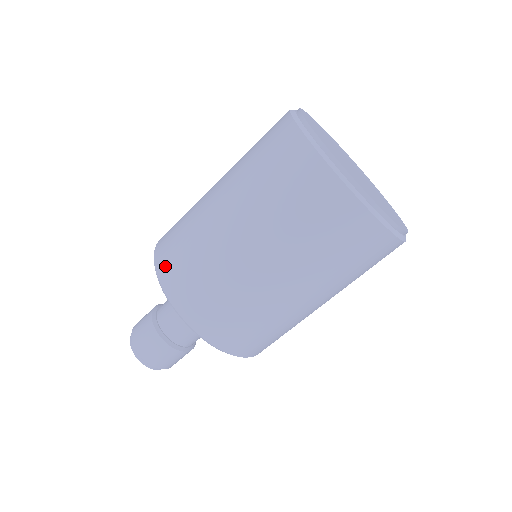
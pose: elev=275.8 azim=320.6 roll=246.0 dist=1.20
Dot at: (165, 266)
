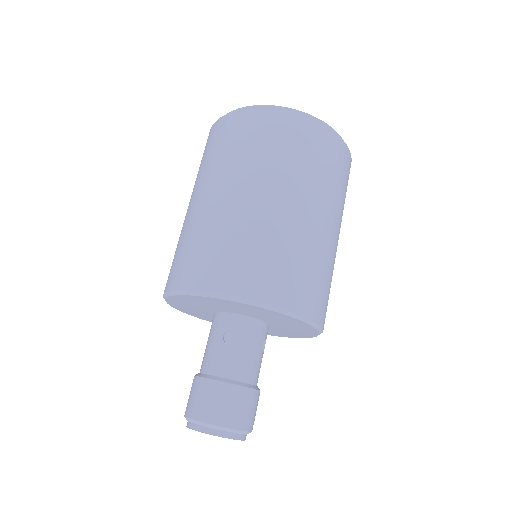
Dot at: (182, 277)
